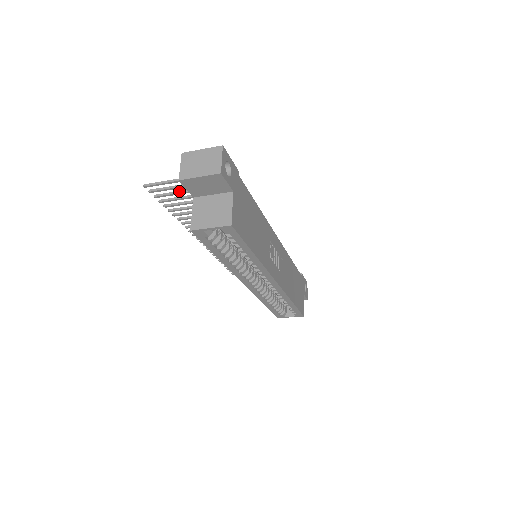
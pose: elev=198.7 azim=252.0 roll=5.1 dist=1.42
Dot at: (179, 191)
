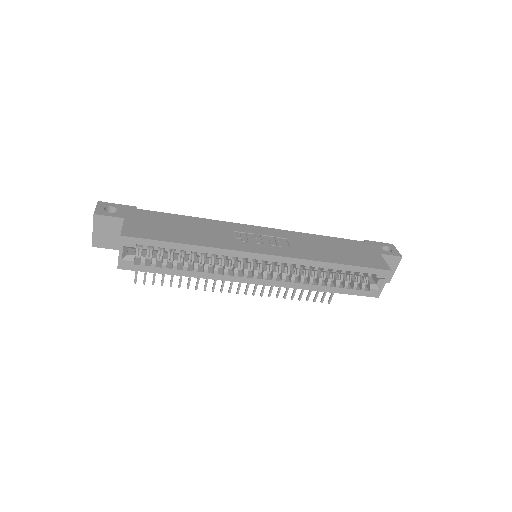
Dot at: occluded
